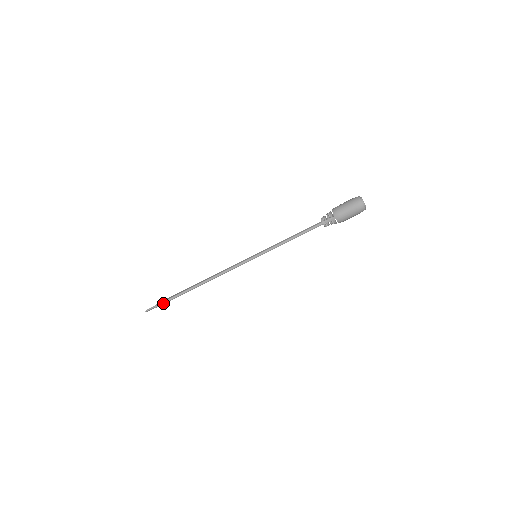
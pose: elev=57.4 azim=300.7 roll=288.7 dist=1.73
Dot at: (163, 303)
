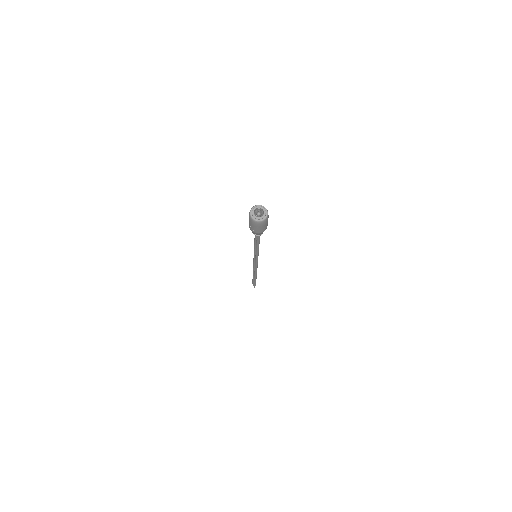
Dot at: occluded
